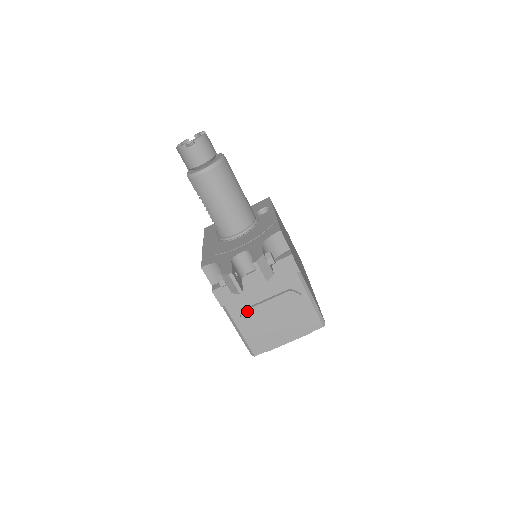
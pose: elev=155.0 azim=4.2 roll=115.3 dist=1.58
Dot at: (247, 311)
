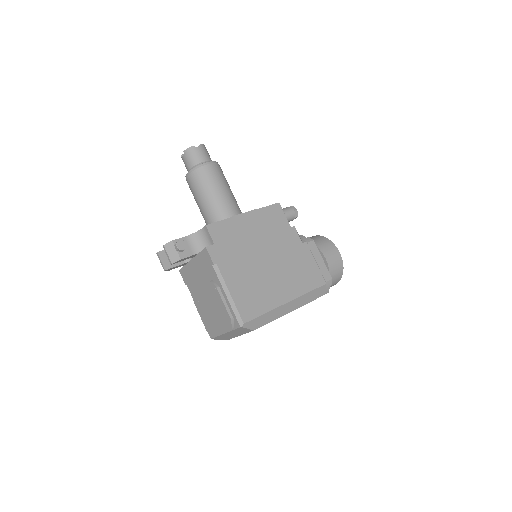
Dot at: (195, 293)
